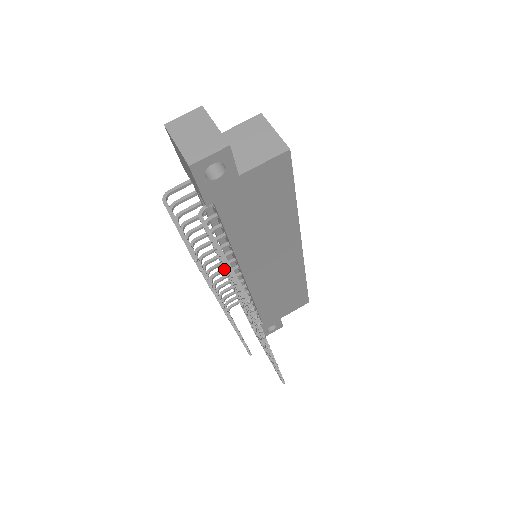
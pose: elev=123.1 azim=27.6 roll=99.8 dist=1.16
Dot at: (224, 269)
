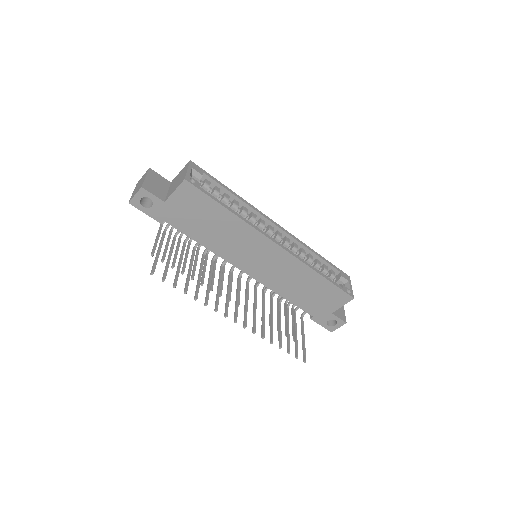
Dot at: (201, 263)
